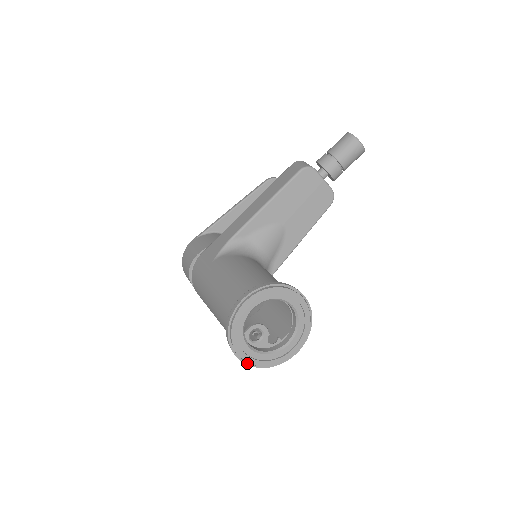
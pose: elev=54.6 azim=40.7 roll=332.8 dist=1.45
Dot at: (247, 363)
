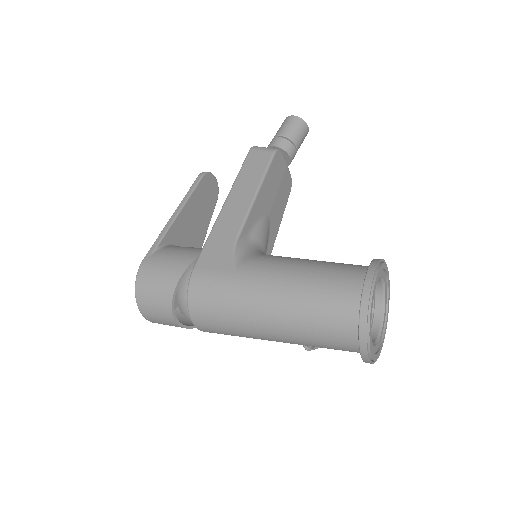
Dot at: (371, 361)
